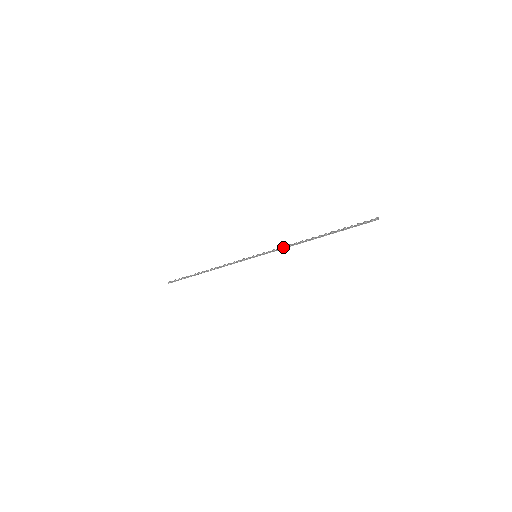
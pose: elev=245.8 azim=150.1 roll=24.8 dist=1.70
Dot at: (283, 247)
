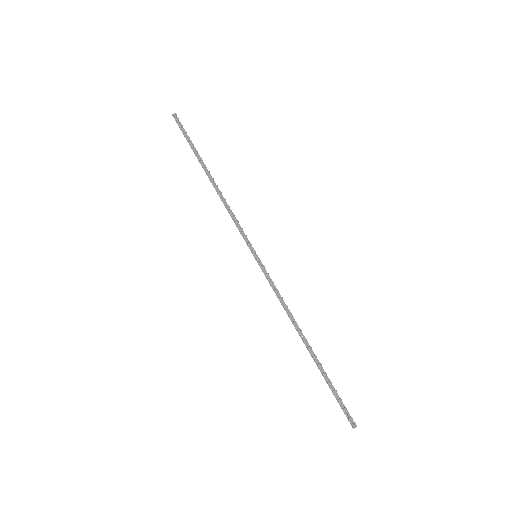
Dot at: (280, 298)
